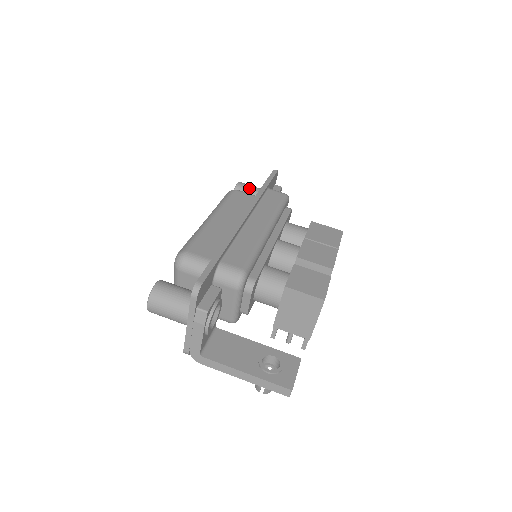
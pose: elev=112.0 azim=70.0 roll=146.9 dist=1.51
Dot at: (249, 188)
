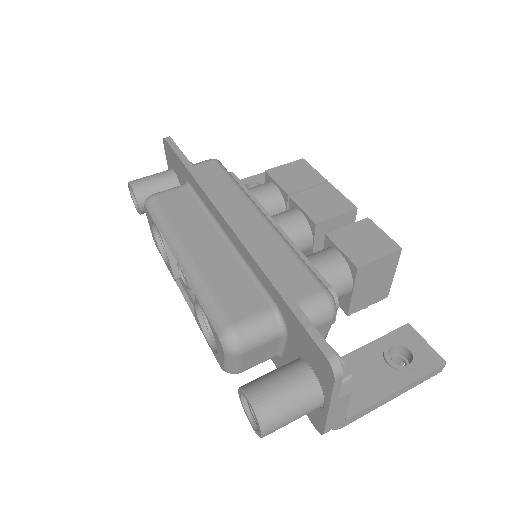
Dot at: (151, 181)
